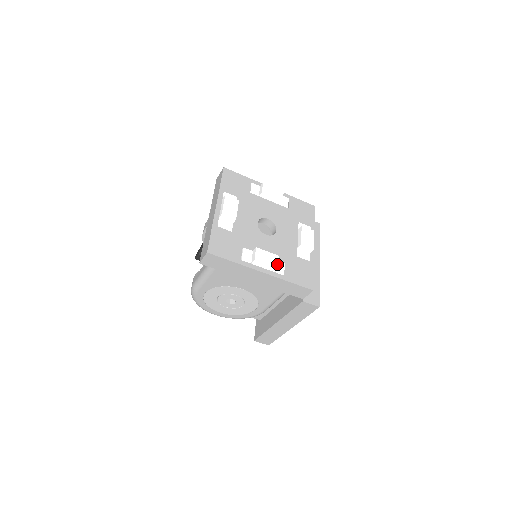
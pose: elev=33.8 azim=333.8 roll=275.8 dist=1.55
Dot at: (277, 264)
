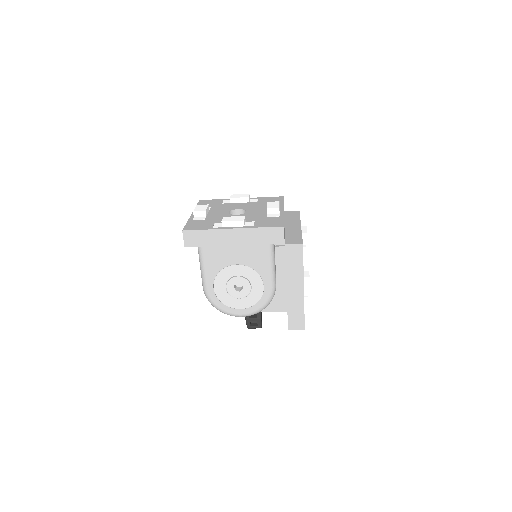
Dot at: (243, 219)
